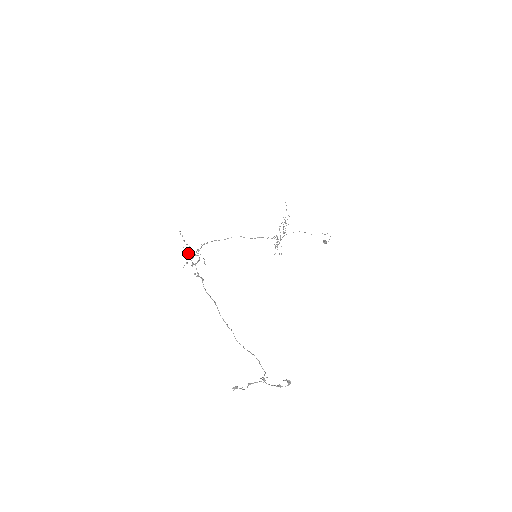
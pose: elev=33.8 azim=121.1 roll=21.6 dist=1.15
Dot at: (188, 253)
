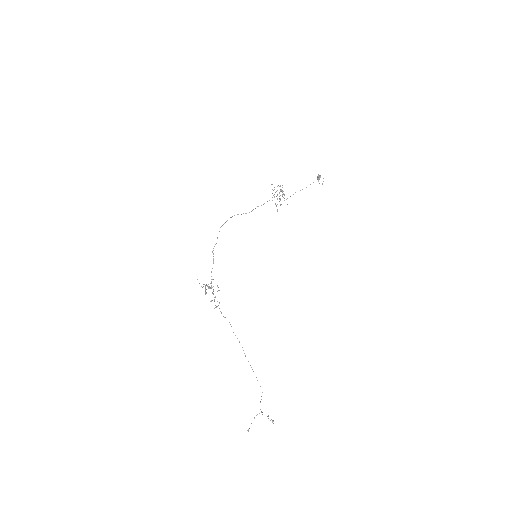
Dot at: occluded
